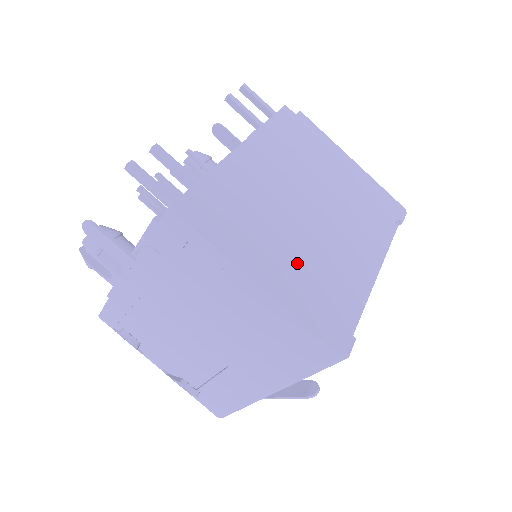
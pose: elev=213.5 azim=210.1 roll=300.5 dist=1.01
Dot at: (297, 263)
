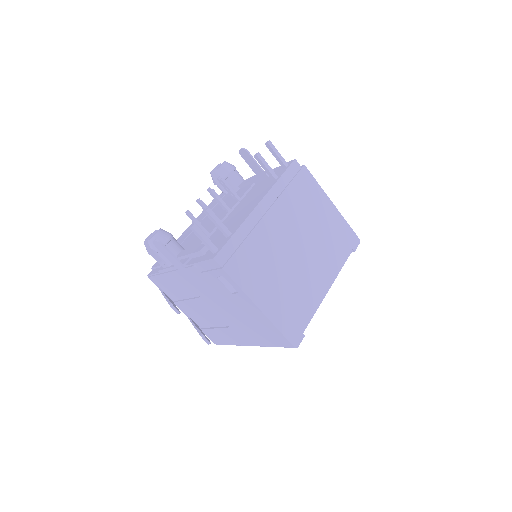
Dot at: (281, 290)
